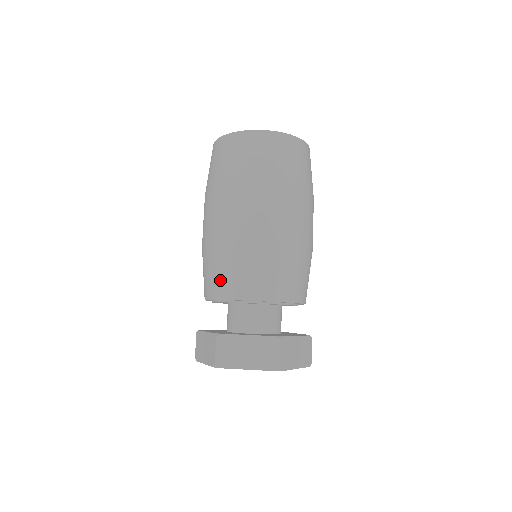
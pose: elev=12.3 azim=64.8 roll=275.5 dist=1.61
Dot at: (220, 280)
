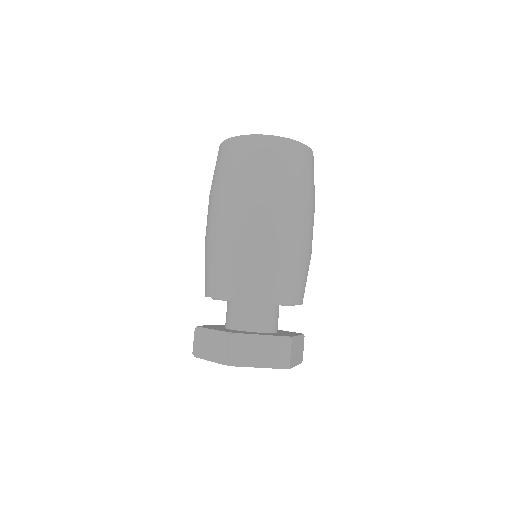
Dot at: (234, 280)
